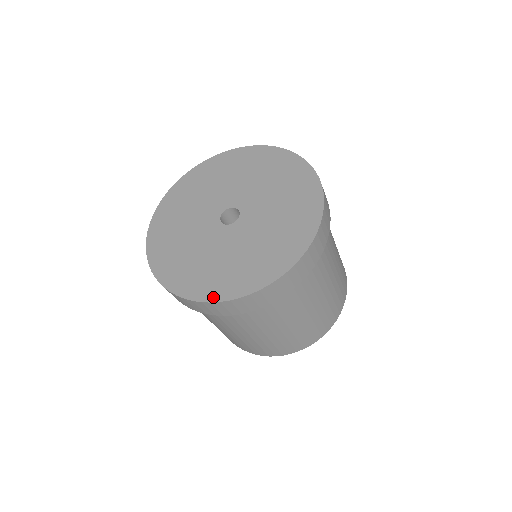
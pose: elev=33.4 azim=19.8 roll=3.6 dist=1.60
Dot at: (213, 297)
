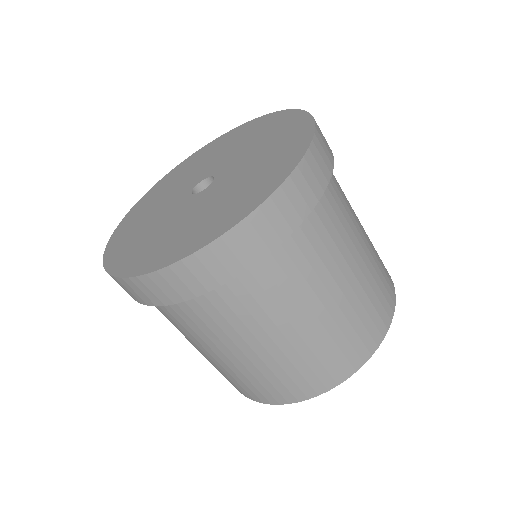
Dot at: (127, 271)
